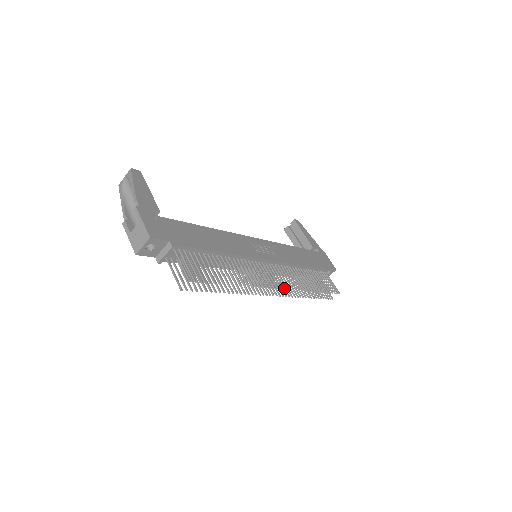
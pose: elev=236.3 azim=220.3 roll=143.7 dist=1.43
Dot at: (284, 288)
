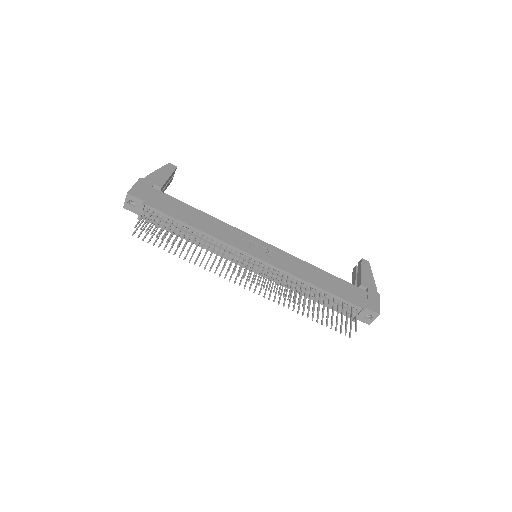
Dot at: (253, 282)
